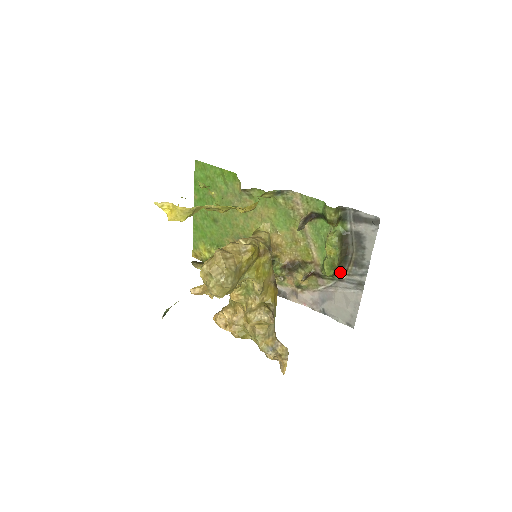
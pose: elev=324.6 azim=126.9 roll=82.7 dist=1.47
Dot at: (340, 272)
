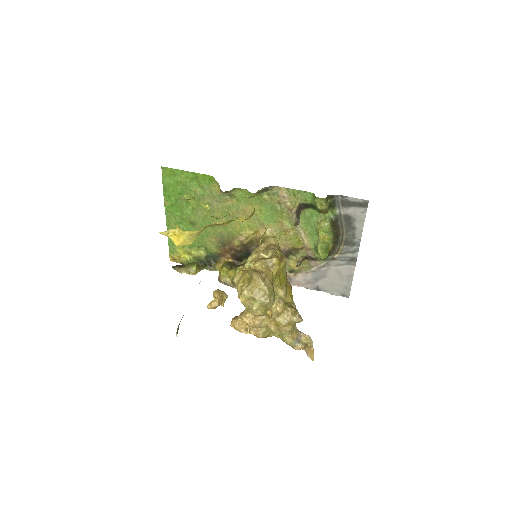
Dot at: (332, 252)
